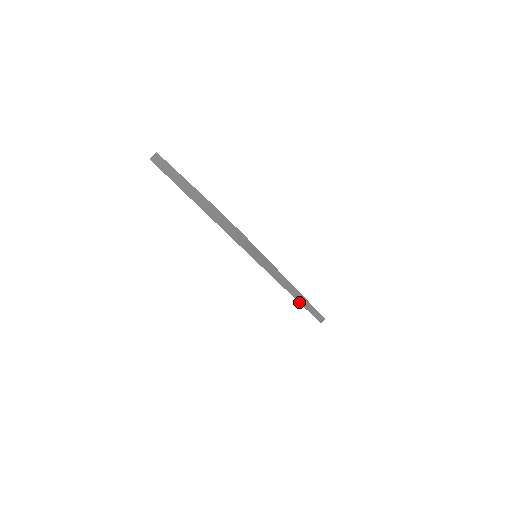
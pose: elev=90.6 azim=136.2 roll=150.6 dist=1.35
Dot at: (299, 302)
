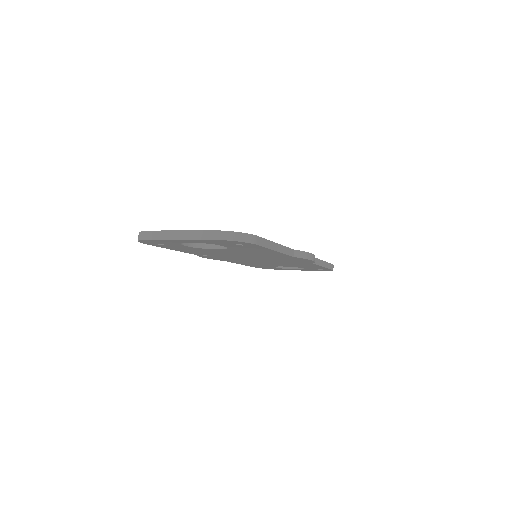
Dot at: (314, 261)
